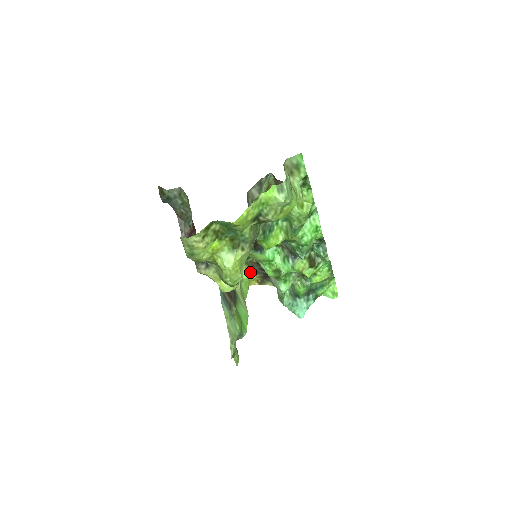
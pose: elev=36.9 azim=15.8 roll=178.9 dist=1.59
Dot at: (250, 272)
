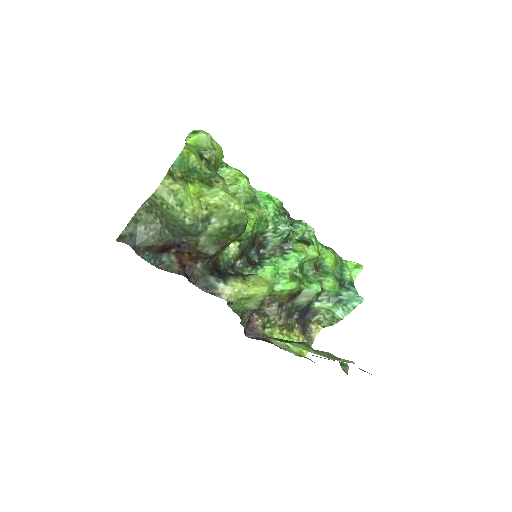
Dot at: (287, 335)
